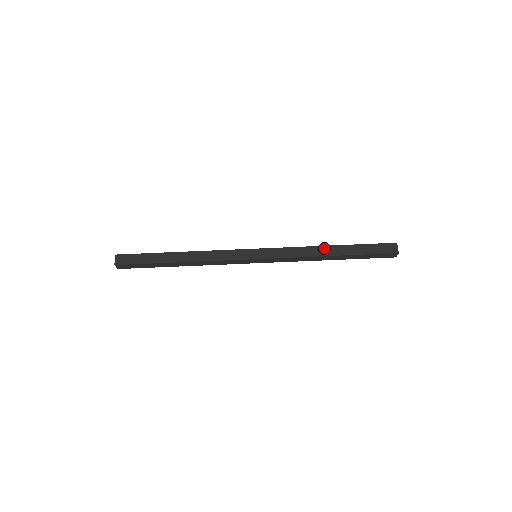
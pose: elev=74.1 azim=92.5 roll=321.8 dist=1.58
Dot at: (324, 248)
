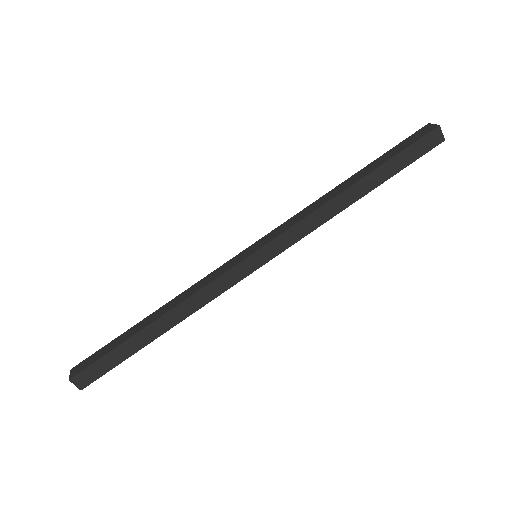
Dot at: (337, 188)
